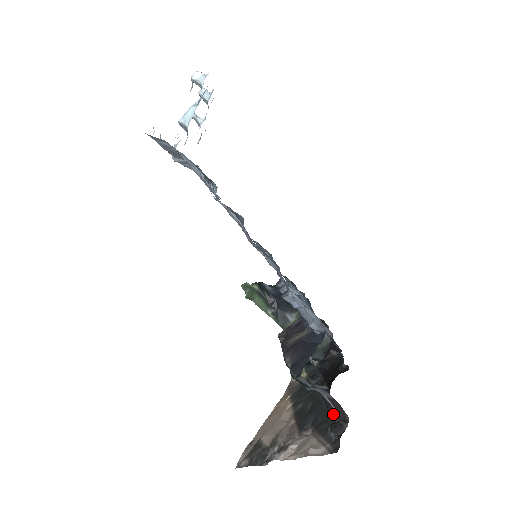
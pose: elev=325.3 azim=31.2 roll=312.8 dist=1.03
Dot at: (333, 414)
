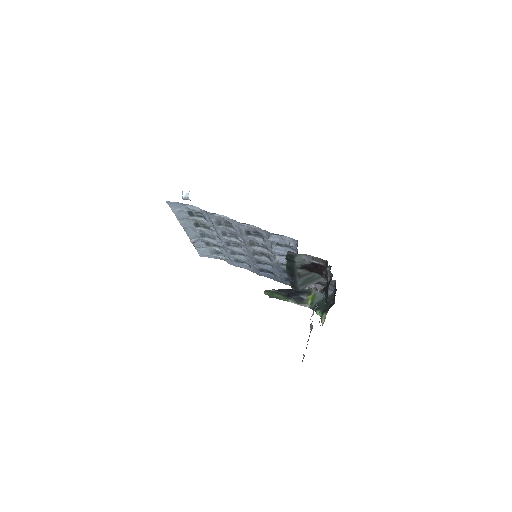
Dot at: occluded
